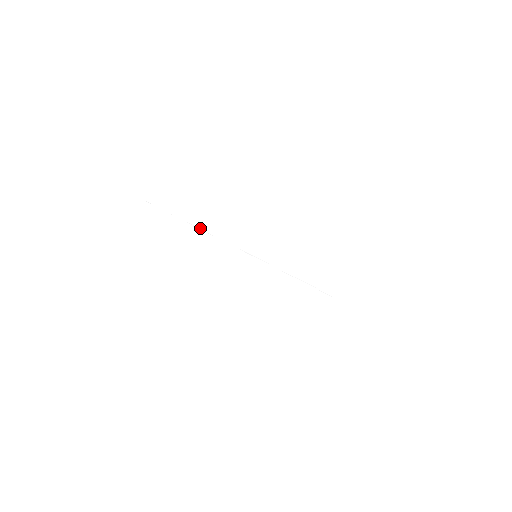
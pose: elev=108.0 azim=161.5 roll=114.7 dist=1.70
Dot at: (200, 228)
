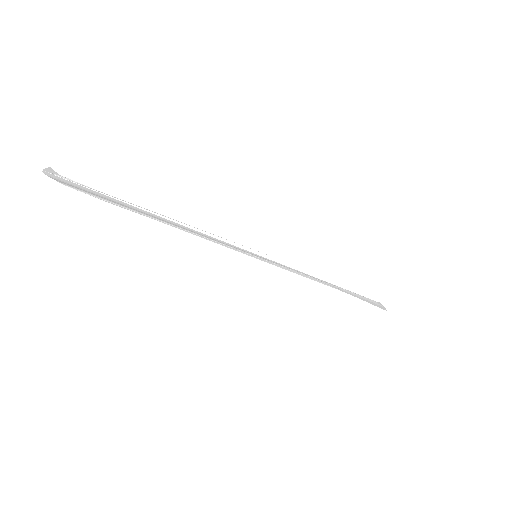
Dot at: (164, 216)
